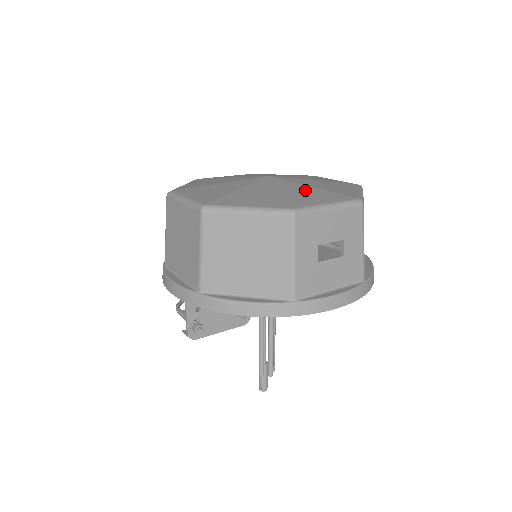
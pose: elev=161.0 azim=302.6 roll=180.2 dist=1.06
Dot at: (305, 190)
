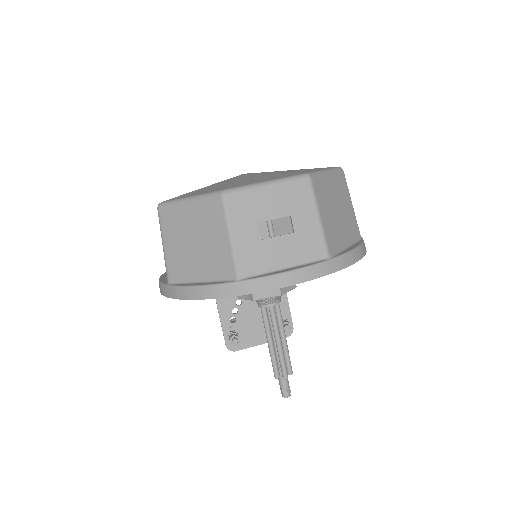
Dot at: (260, 176)
